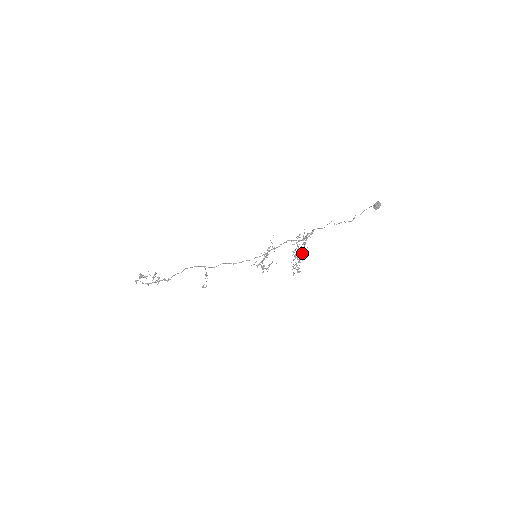
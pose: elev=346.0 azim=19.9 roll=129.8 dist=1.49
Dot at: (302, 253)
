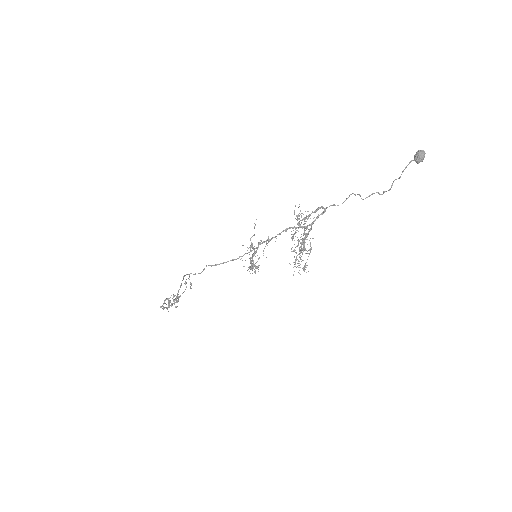
Dot at: (292, 237)
